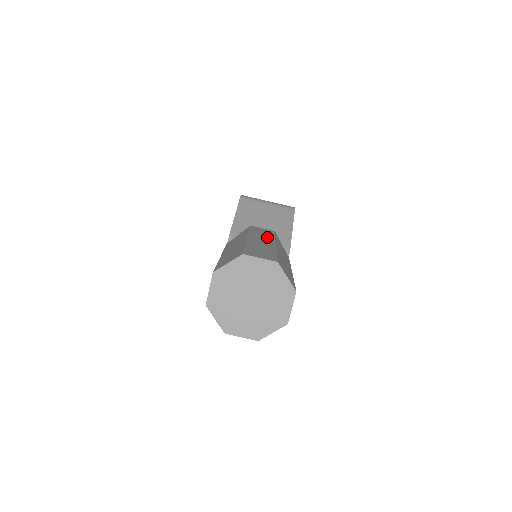
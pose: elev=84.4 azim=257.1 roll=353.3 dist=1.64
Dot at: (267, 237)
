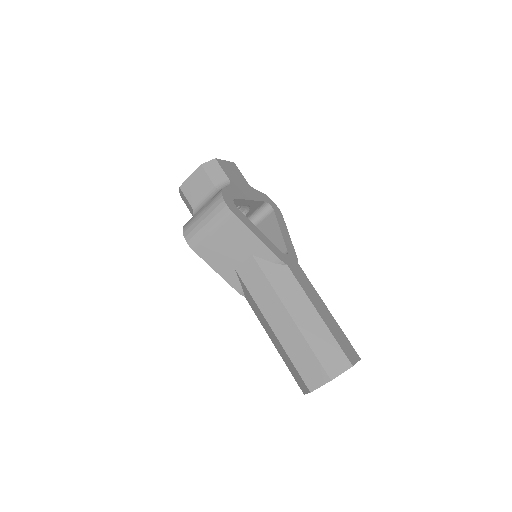
Dot at: (272, 300)
